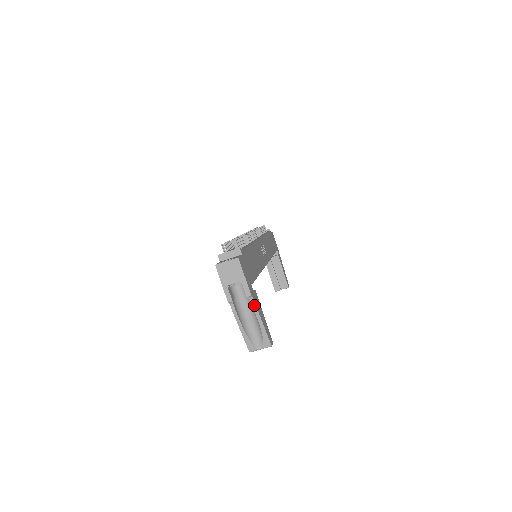
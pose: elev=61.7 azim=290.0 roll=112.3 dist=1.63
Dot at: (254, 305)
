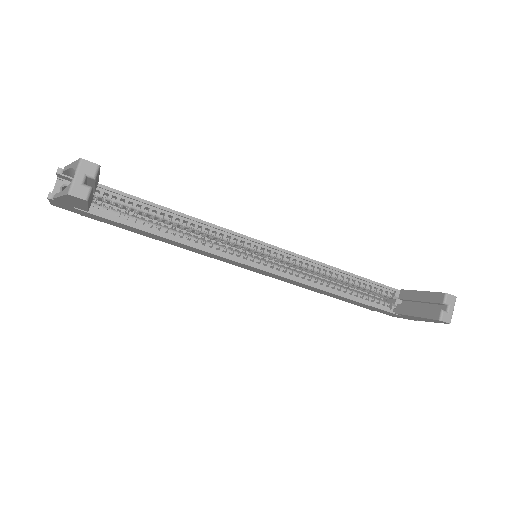
Dot at: (64, 169)
